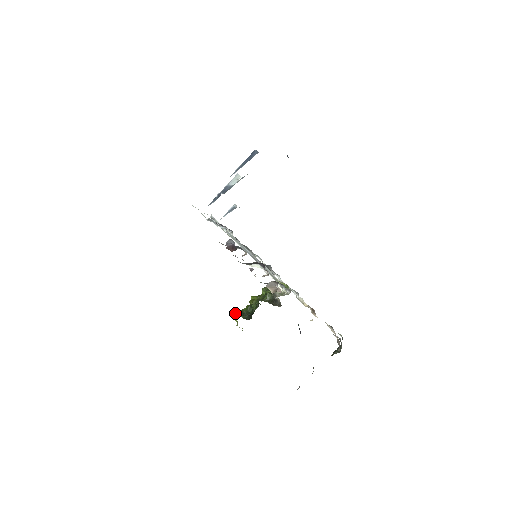
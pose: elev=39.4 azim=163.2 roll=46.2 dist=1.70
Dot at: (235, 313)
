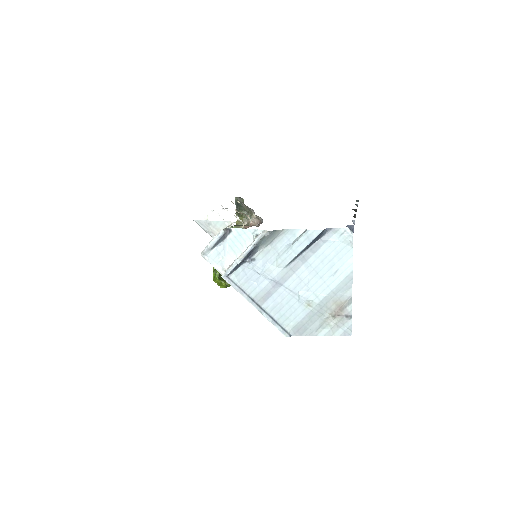
Dot at: (227, 286)
